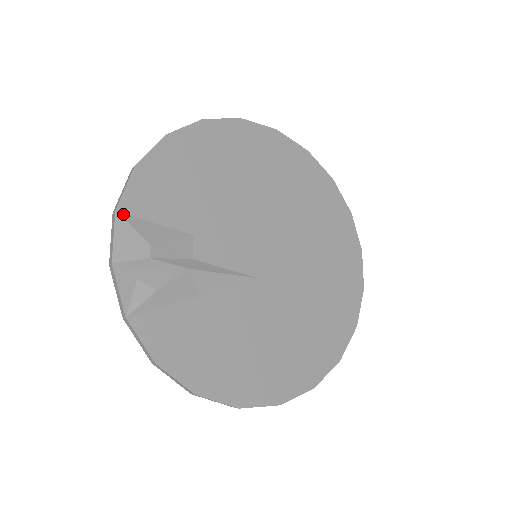
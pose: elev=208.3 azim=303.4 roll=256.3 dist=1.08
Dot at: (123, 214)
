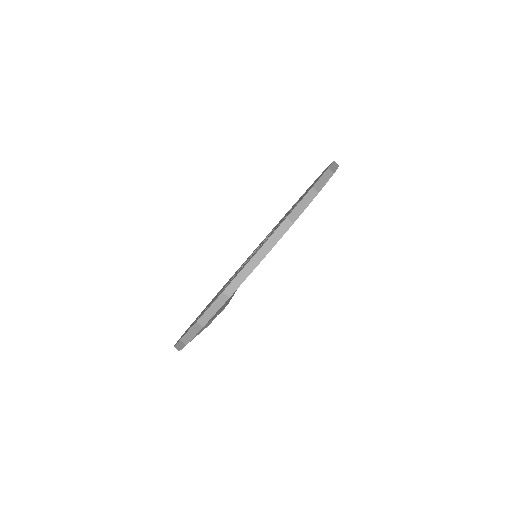
Dot at: occluded
